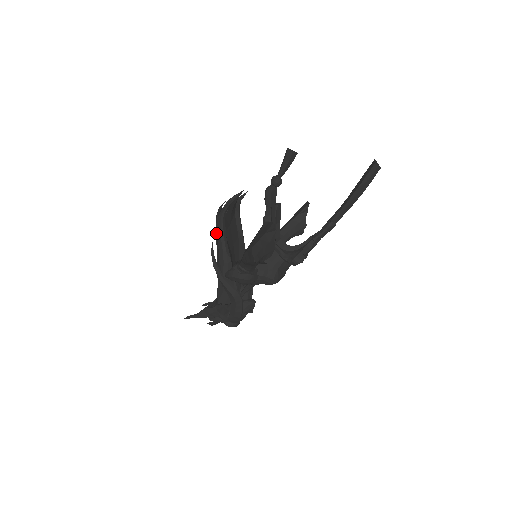
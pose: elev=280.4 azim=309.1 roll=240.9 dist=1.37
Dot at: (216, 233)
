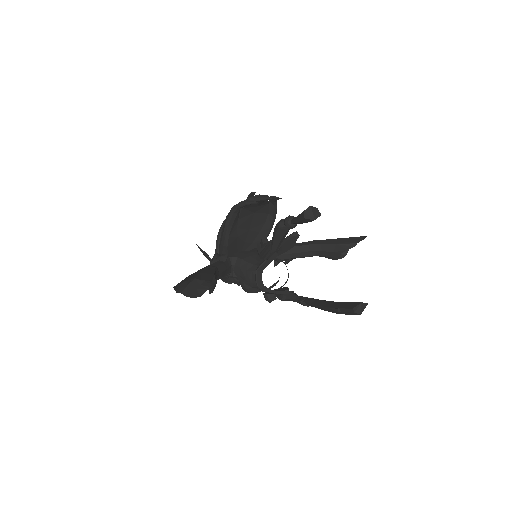
Dot at: occluded
